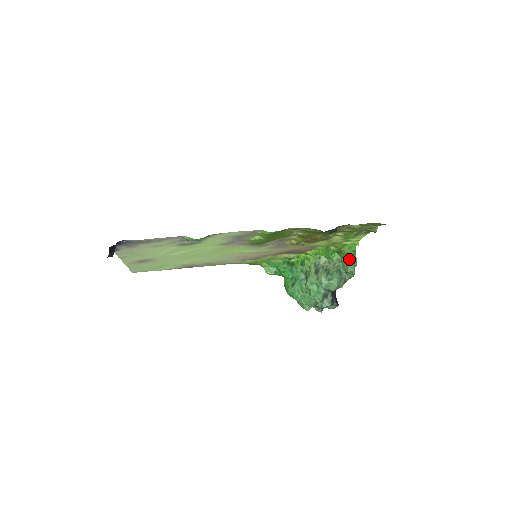
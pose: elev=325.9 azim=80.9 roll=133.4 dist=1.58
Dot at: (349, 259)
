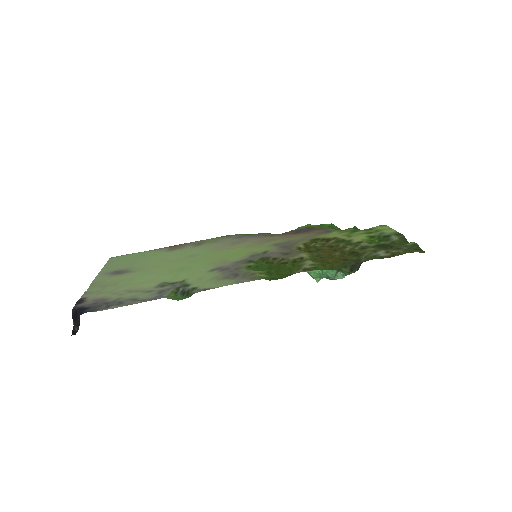
Dot at: occluded
